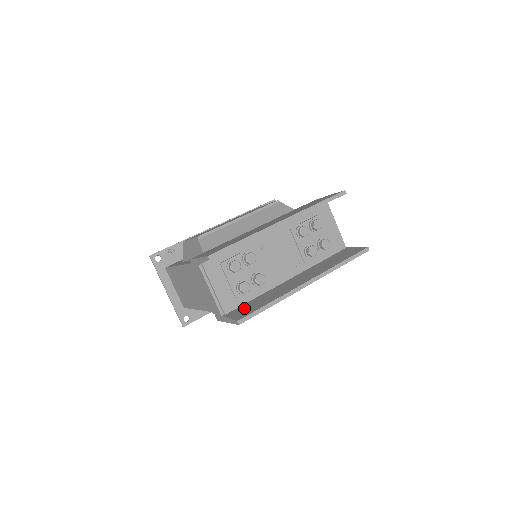
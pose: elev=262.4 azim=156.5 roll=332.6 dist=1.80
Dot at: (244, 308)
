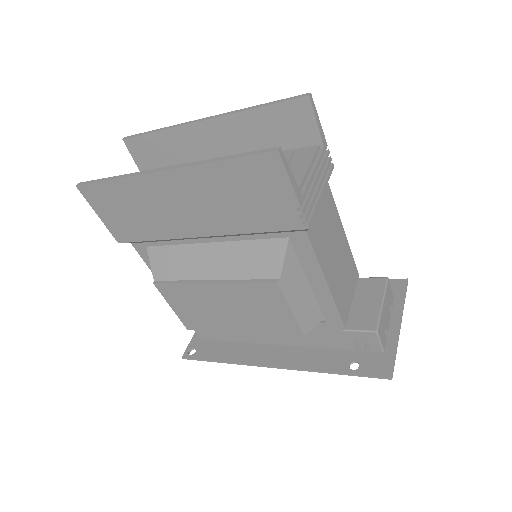
Dot at: occluded
